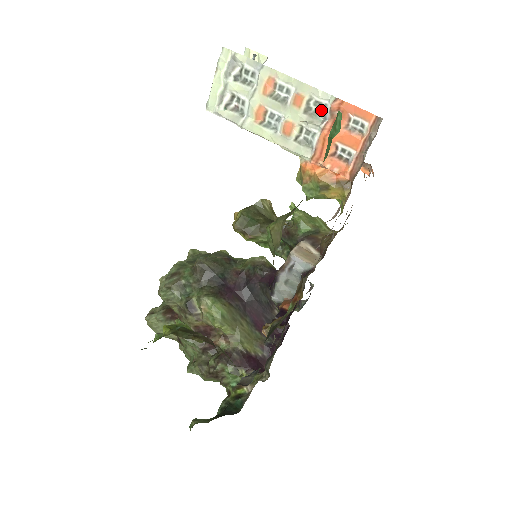
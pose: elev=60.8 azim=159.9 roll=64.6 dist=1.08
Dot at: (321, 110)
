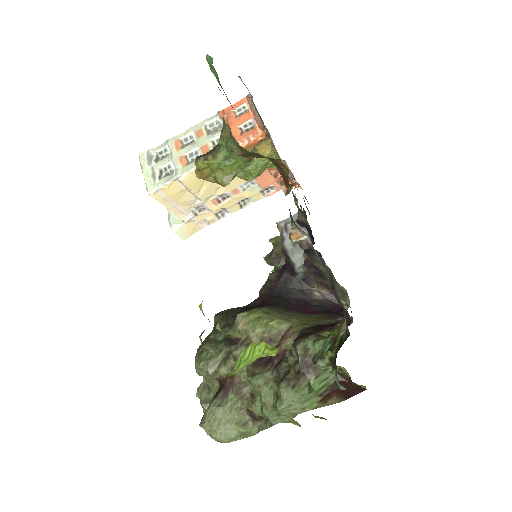
Dot at: (216, 126)
